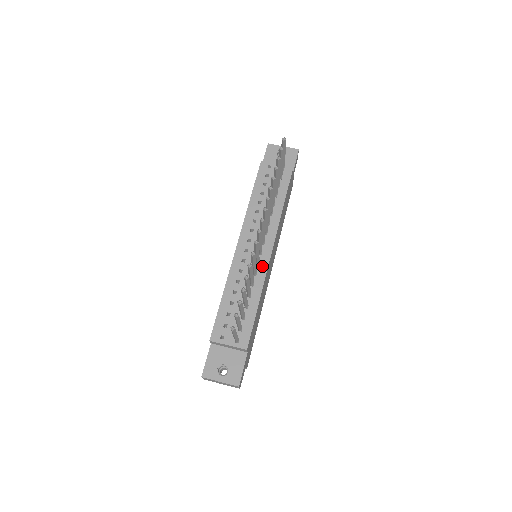
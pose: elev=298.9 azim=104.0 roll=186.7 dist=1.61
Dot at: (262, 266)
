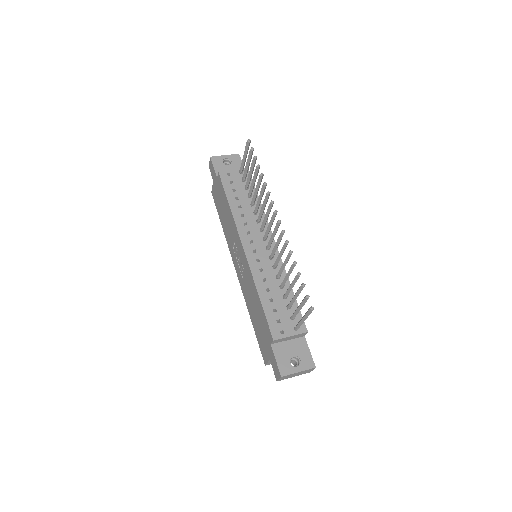
Dot at: (276, 258)
